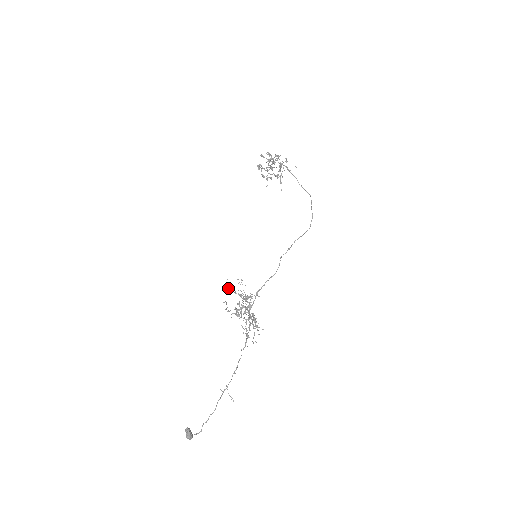
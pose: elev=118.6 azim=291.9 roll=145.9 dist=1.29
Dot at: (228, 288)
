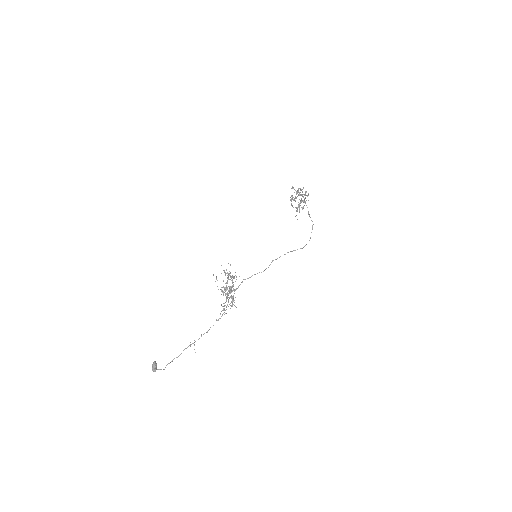
Dot at: occluded
